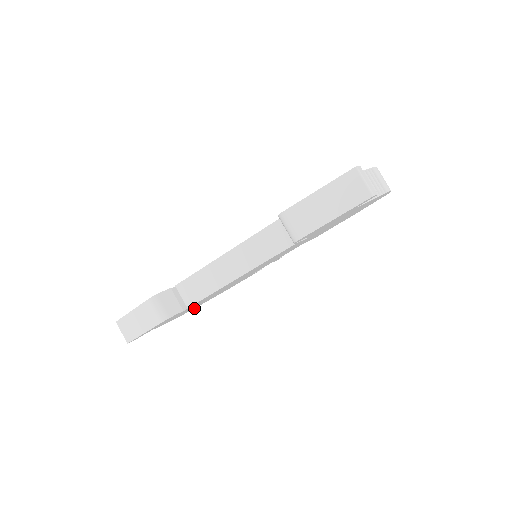
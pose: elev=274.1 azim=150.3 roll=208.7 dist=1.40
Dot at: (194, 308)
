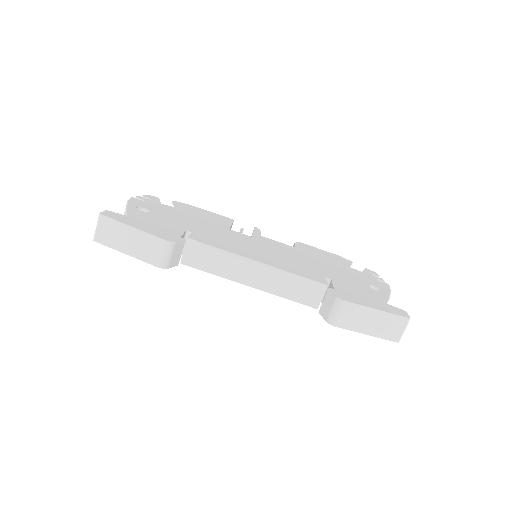
Dot at: occluded
